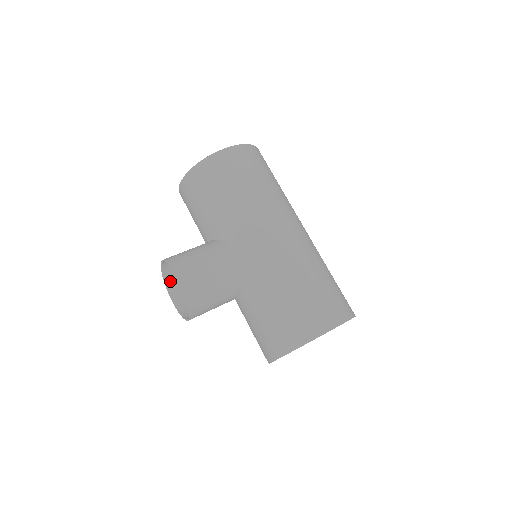
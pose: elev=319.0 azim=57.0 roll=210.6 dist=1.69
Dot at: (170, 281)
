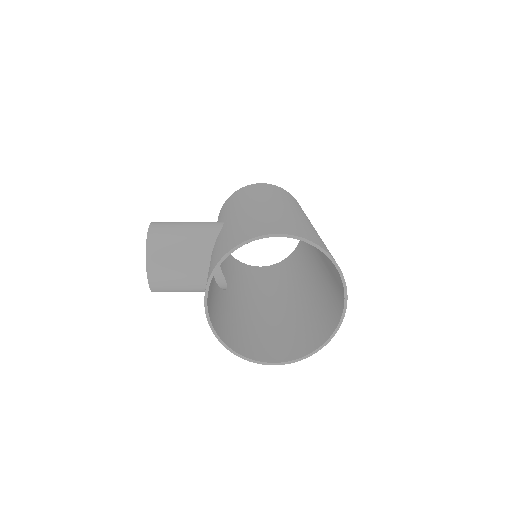
Dot at: occluded
